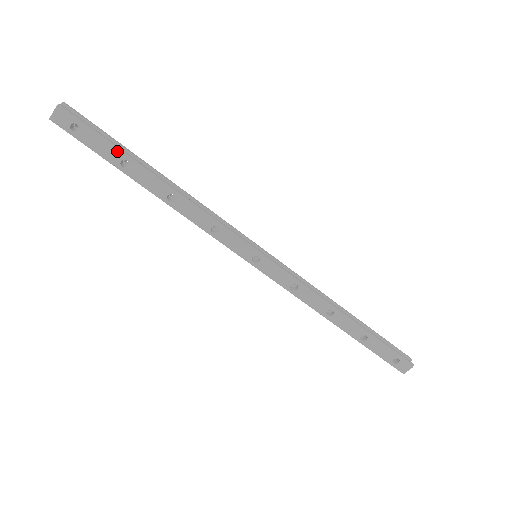
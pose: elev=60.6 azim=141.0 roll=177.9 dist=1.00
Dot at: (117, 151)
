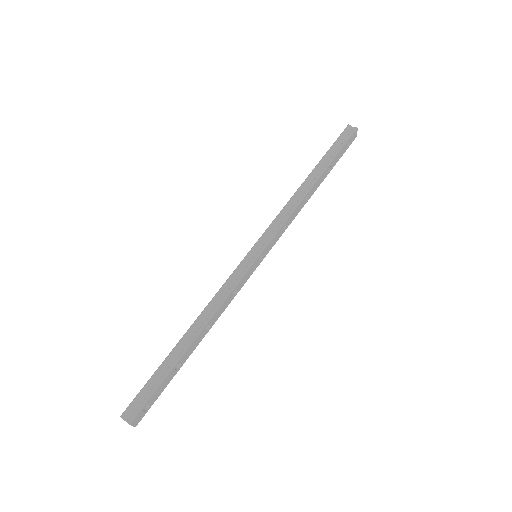
Dot at: (169, 374)
